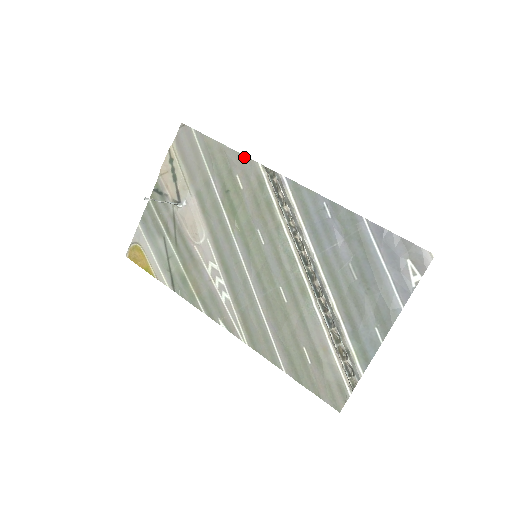
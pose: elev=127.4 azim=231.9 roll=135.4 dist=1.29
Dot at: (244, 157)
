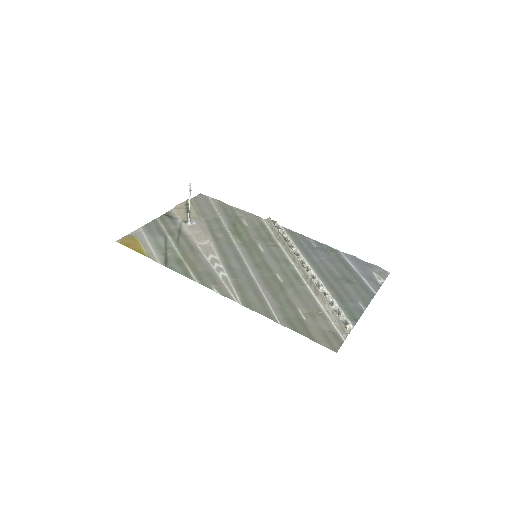
Dot at: (250, 214)
